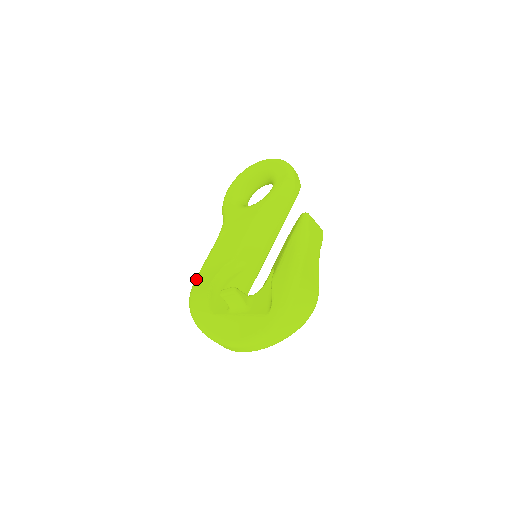
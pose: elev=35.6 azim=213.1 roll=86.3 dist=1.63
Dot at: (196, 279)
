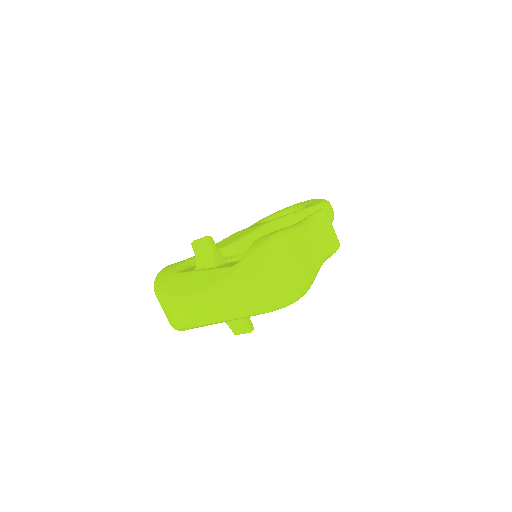
Dot at: occluded
